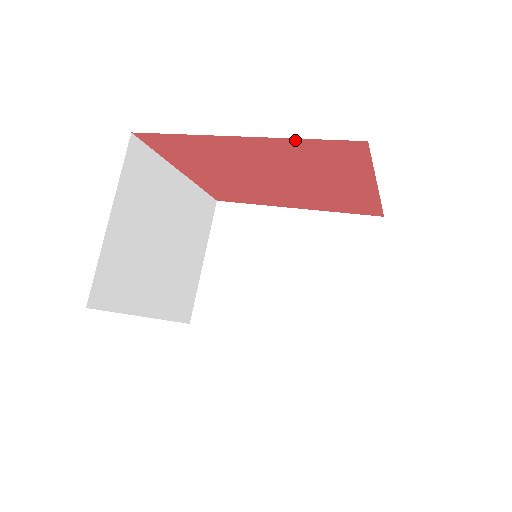
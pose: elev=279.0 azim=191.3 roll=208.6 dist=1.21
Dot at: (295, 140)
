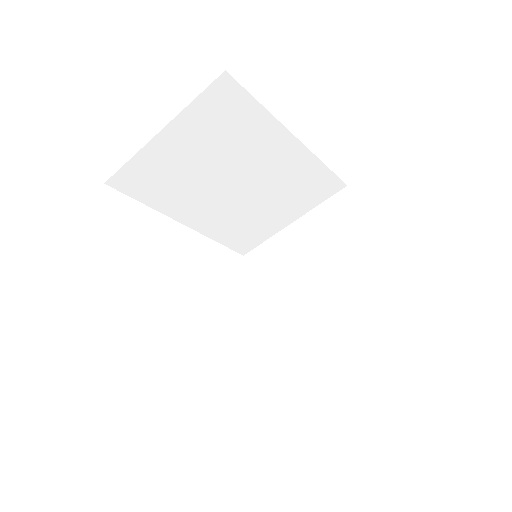
Dot at: occluded
